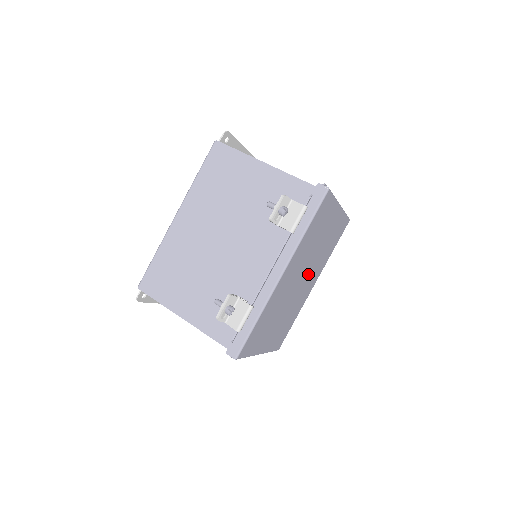
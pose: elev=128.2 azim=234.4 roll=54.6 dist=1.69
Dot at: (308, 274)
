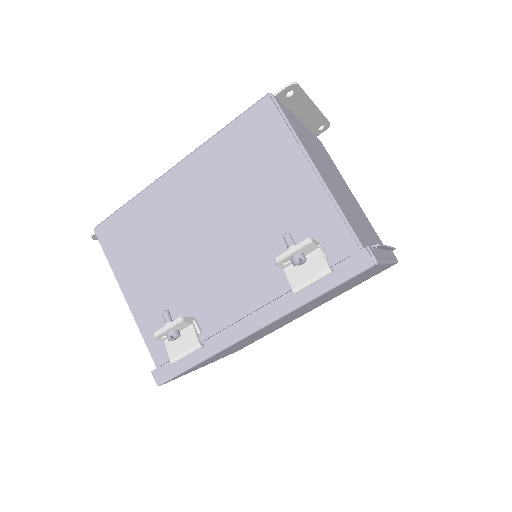
Dot at: occluded
